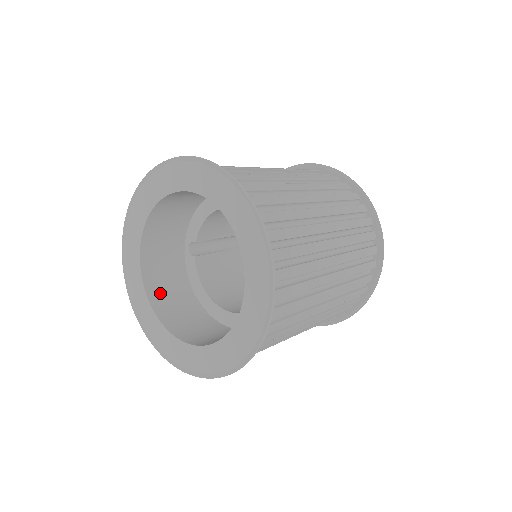
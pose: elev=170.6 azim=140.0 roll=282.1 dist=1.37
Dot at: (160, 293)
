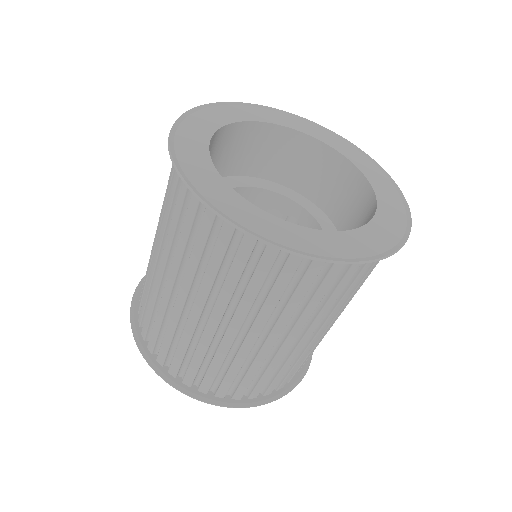
Dot at: occluded
